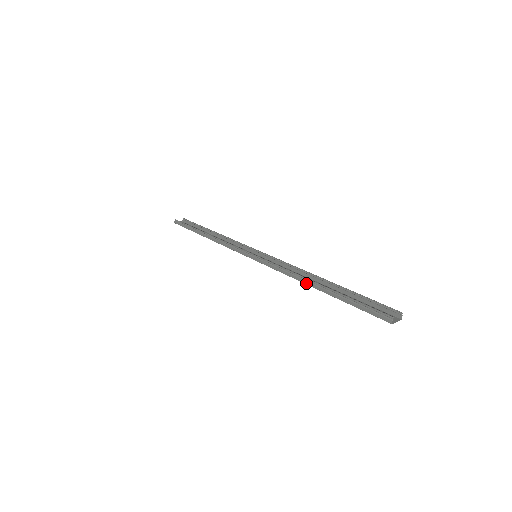
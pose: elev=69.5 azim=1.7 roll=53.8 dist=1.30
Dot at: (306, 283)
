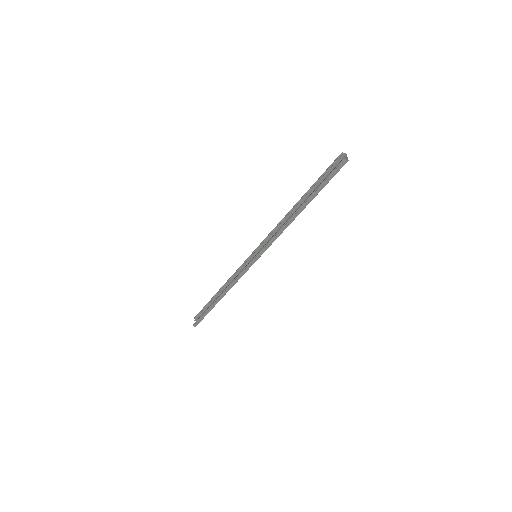
Dot at: occluded
